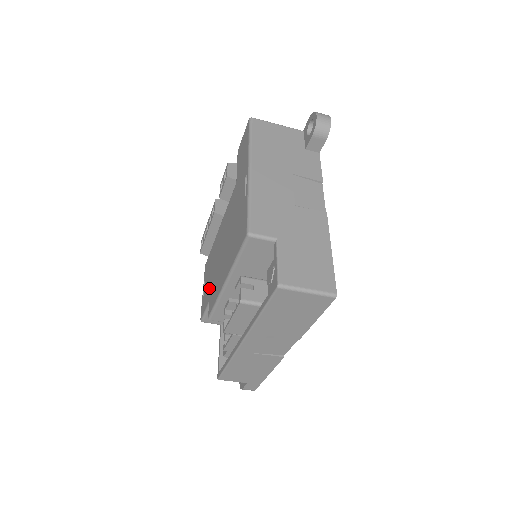
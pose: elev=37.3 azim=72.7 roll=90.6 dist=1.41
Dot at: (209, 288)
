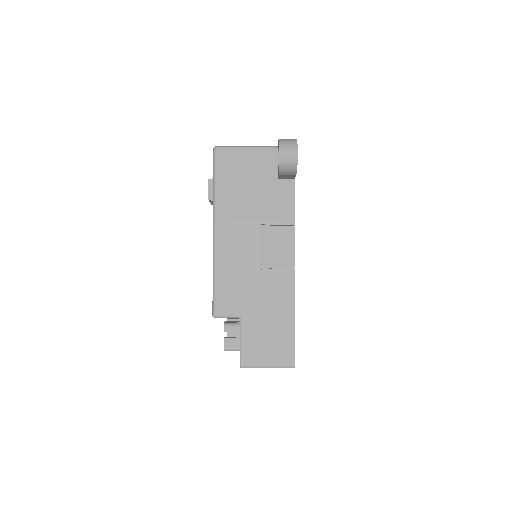
Dot at: occluded
